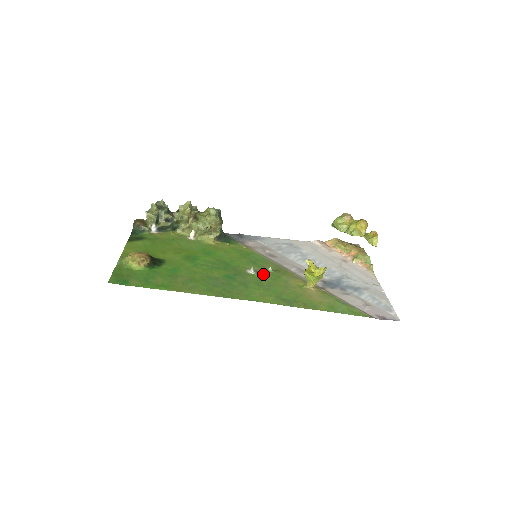
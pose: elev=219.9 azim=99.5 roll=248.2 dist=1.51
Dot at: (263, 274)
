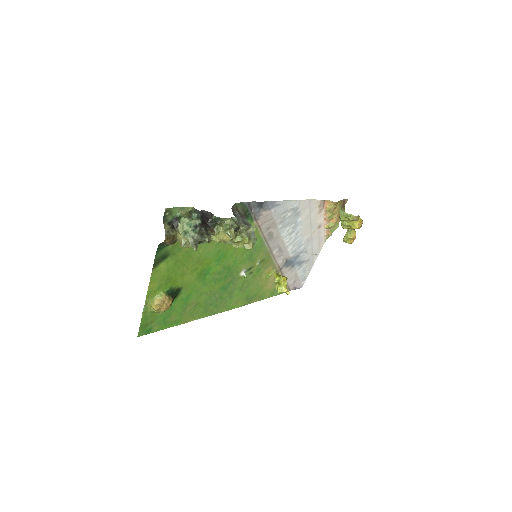
Dot at: (250, 273)
